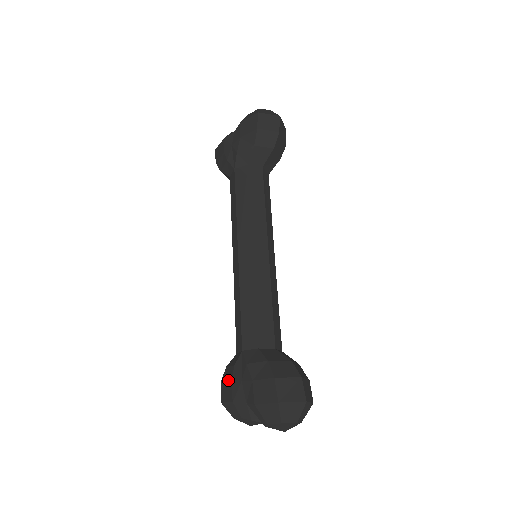
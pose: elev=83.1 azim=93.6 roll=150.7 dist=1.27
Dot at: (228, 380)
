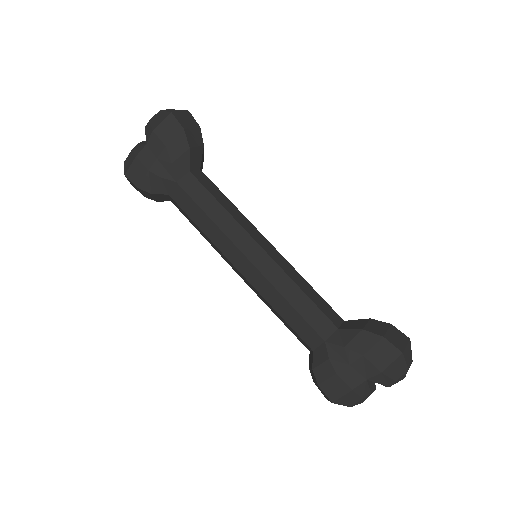
Dot at: (330, 377)
